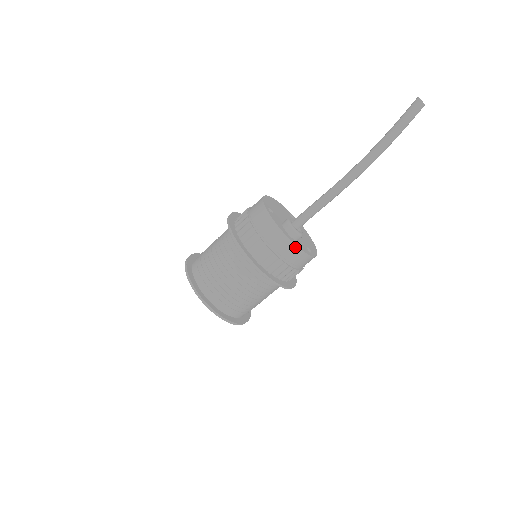
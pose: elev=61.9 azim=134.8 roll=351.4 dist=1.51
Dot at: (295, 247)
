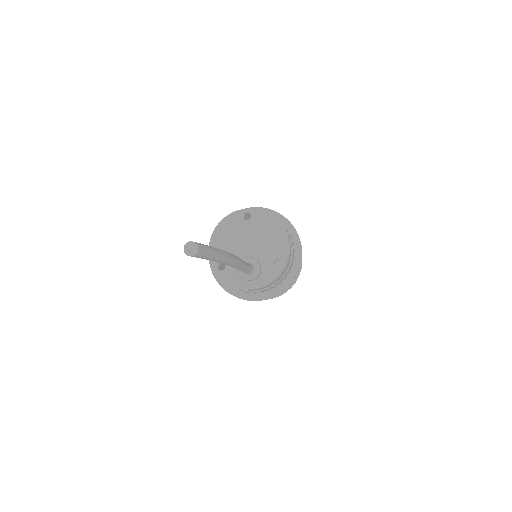
Dot at: (261, 288)
